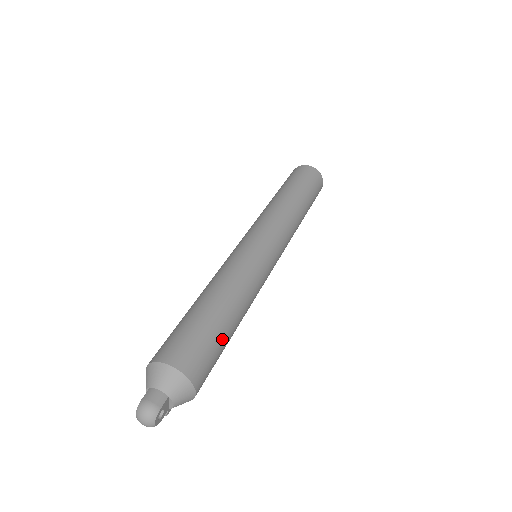
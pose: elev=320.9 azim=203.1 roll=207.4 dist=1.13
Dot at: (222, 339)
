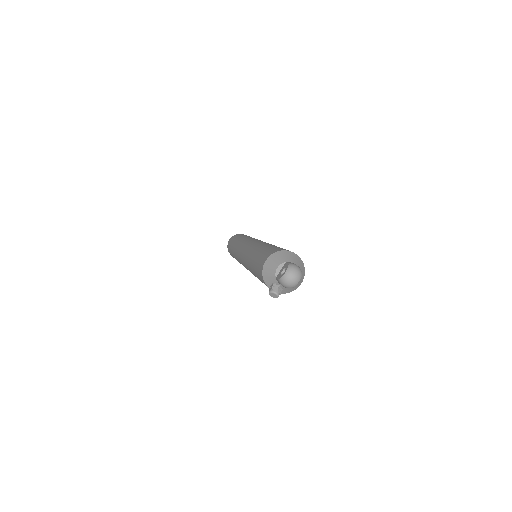
Dot at: occluded
